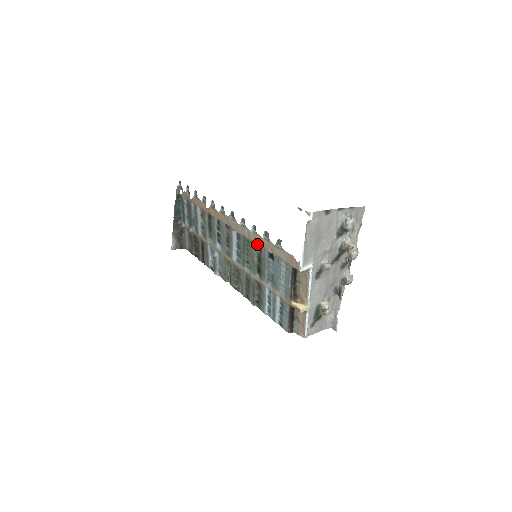
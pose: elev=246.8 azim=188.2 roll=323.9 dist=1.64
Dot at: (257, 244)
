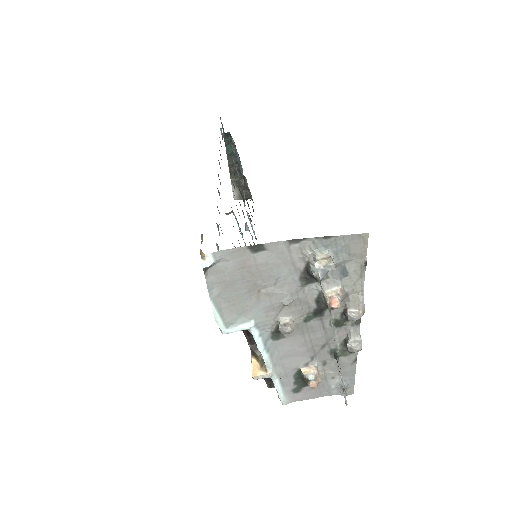
Dot at: occluded
